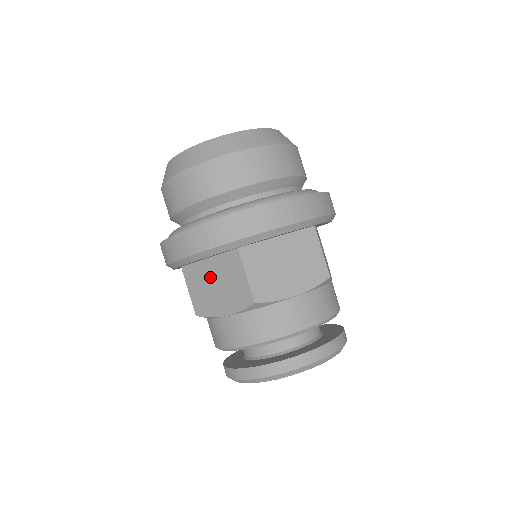
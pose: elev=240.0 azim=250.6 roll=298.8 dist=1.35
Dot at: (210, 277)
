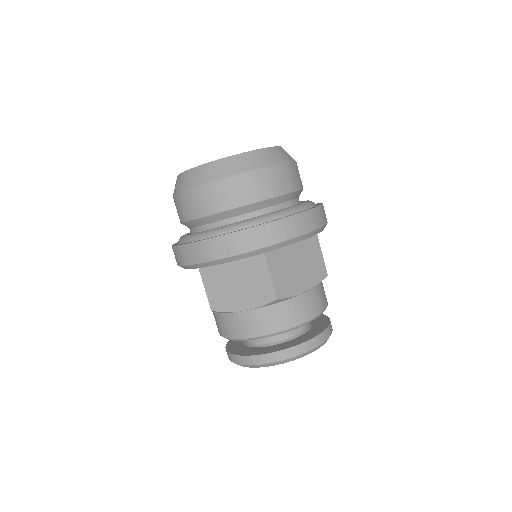
Dot at: (231, 277)
